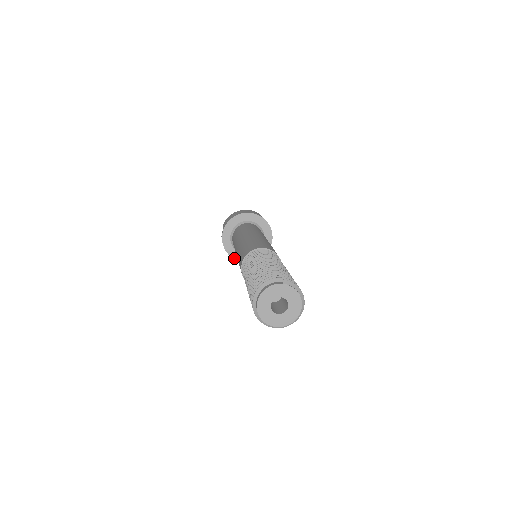
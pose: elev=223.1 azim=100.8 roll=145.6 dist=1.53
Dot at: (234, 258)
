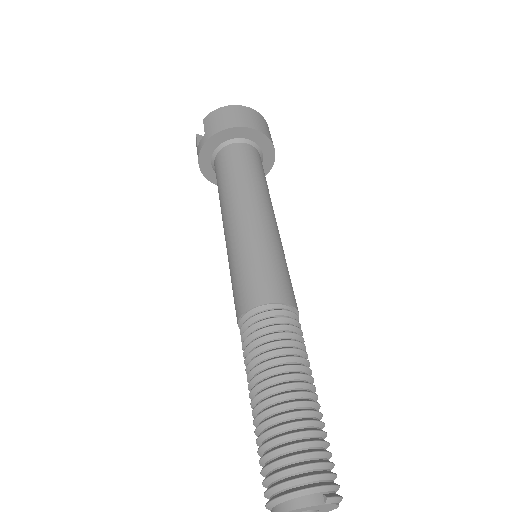
Dot at: (209, 180)
